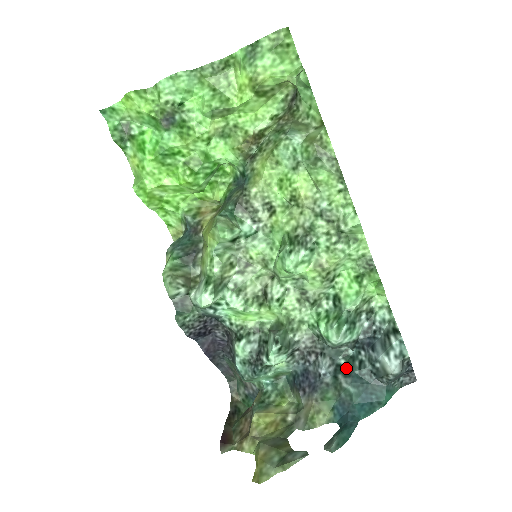
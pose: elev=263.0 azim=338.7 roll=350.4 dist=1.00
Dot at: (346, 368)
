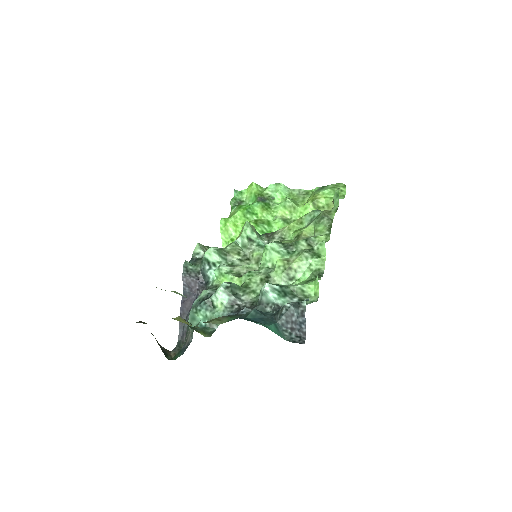
Dot at: occluded
